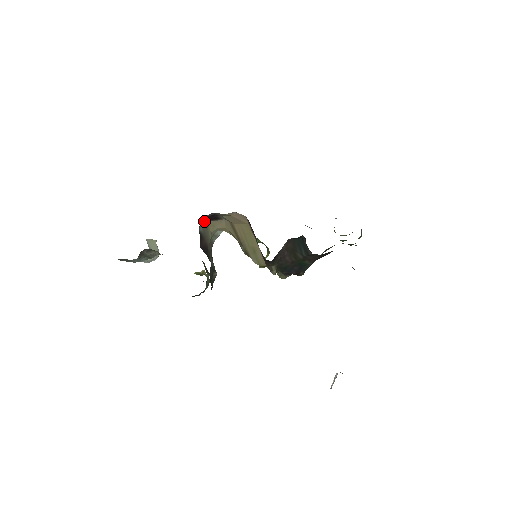
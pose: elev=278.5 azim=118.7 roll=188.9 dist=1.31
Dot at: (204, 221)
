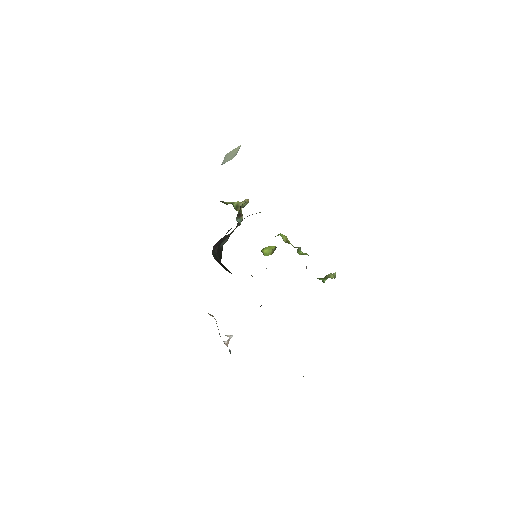
Dot at: occluded
